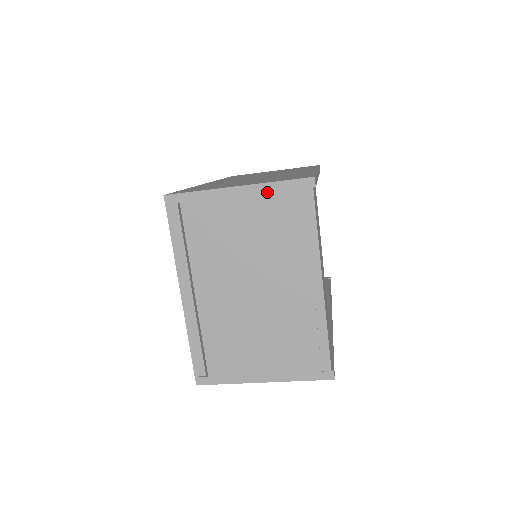
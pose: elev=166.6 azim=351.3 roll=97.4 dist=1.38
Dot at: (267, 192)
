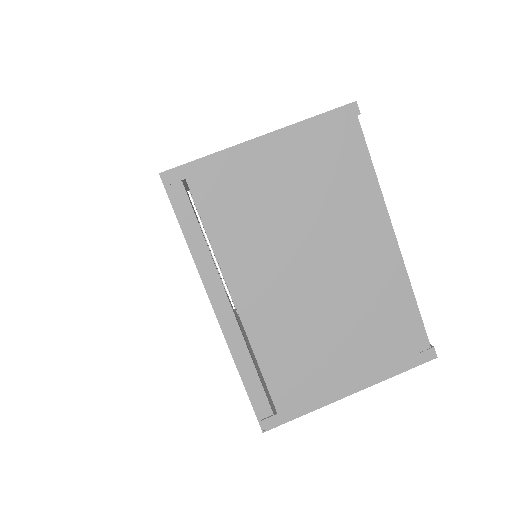
Dot at: (301, 135)
